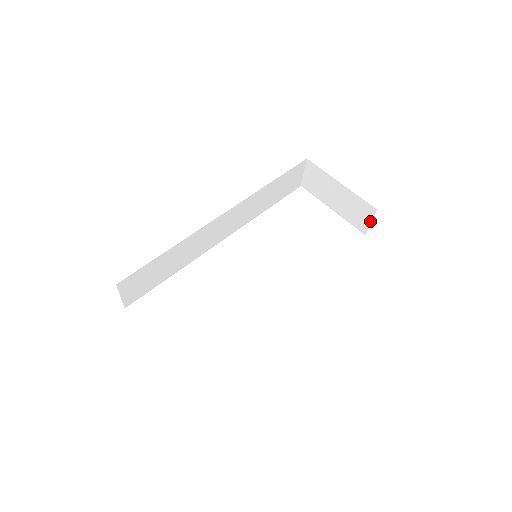
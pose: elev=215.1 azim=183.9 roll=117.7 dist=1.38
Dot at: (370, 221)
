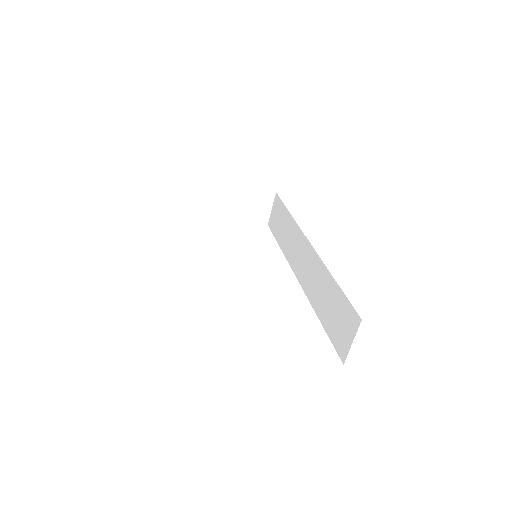
Dot at: (271, 208)
